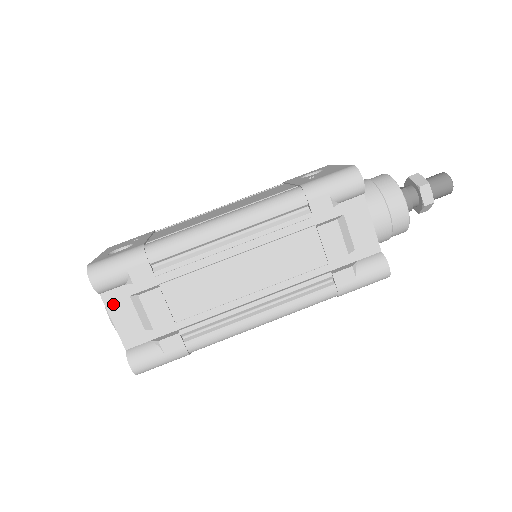
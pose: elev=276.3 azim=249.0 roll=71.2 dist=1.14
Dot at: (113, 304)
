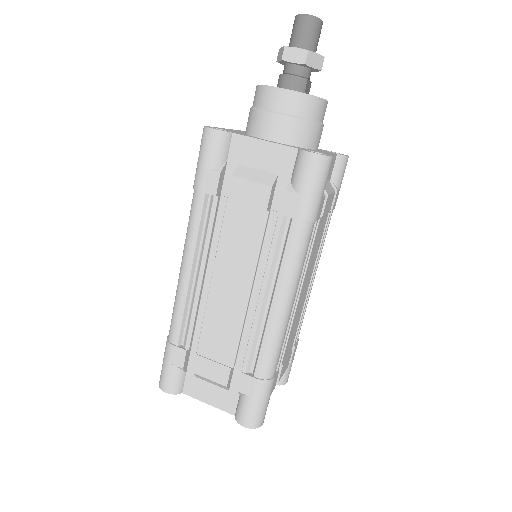
Dot at: (195, 392)
